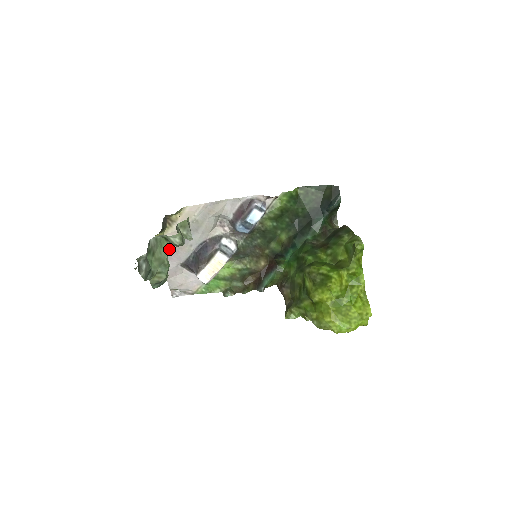
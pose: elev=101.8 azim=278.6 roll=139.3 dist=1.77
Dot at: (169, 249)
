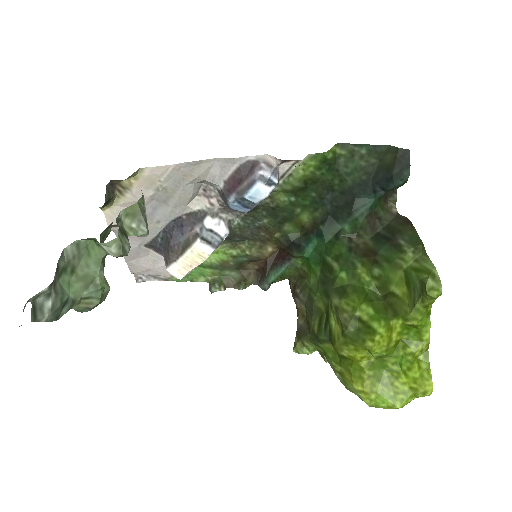
Dot at: (105, 255)
